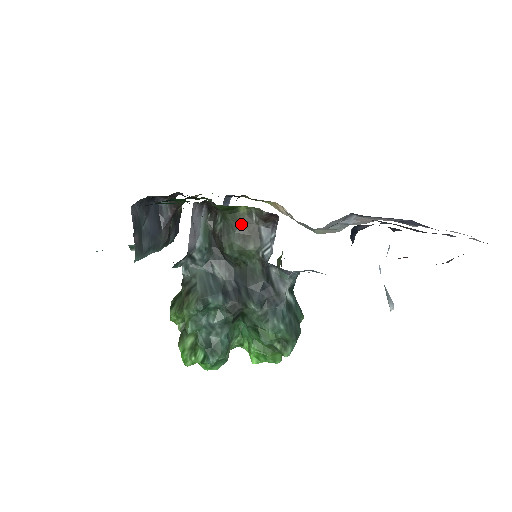
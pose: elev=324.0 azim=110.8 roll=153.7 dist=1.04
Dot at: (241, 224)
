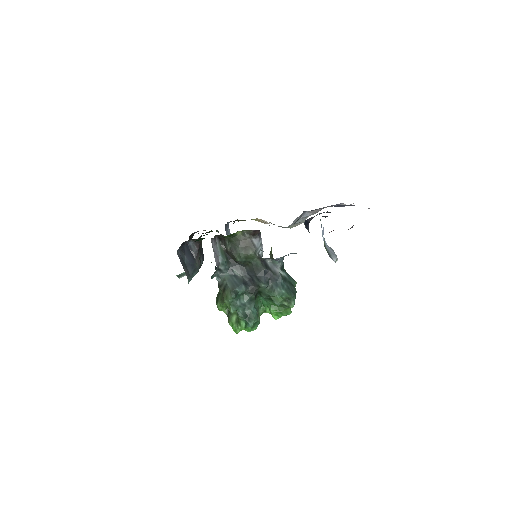
Dot at: (241, 241)
